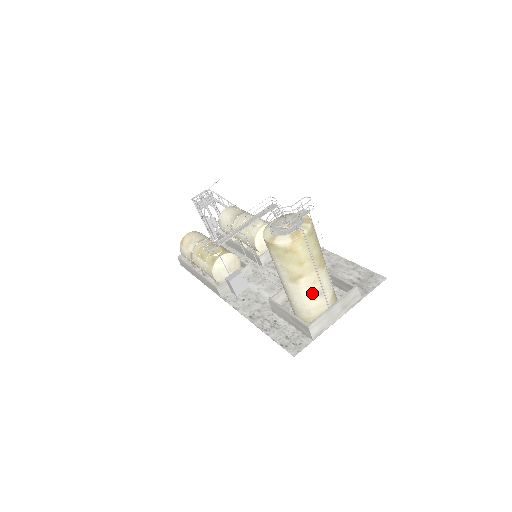
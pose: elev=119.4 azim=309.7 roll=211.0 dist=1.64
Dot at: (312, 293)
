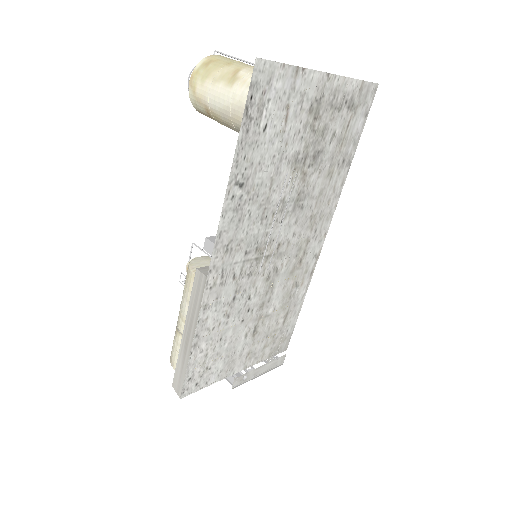
Dot at: occluded
